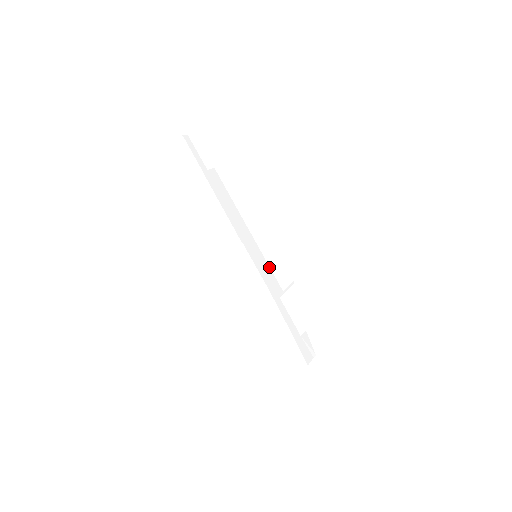
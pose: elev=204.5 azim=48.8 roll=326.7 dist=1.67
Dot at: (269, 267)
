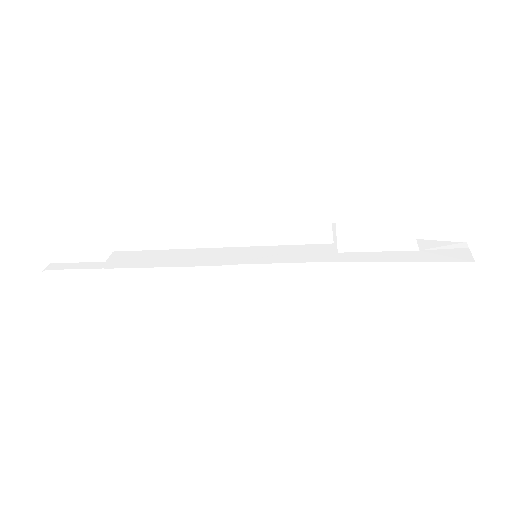
Dot at: (286, 246)
